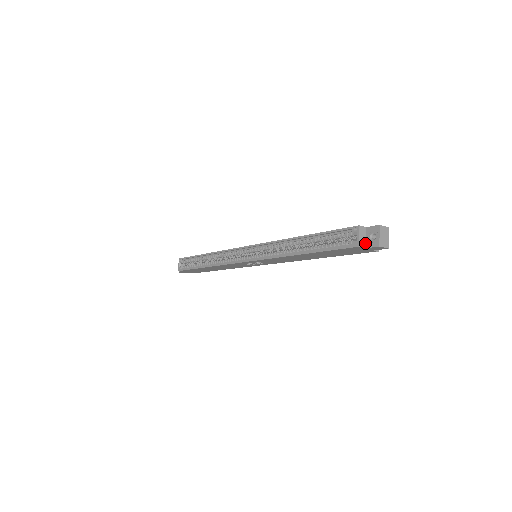
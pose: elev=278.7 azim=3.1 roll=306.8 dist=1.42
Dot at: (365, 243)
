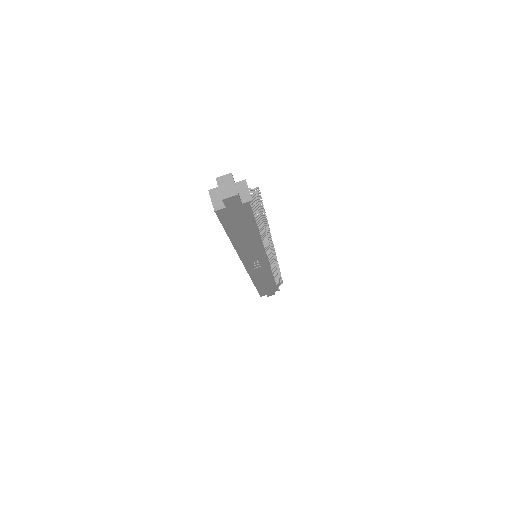
Dot at: (223, 203)
